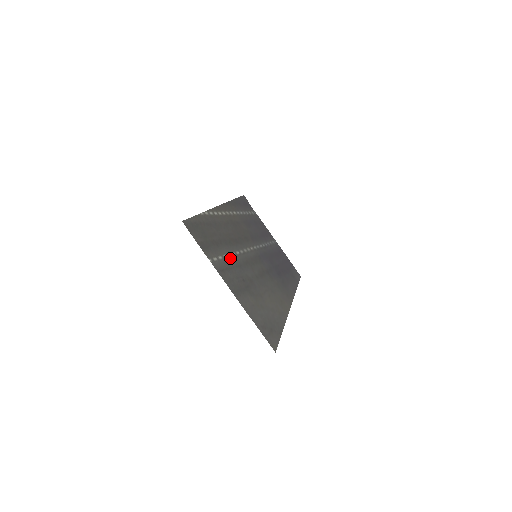
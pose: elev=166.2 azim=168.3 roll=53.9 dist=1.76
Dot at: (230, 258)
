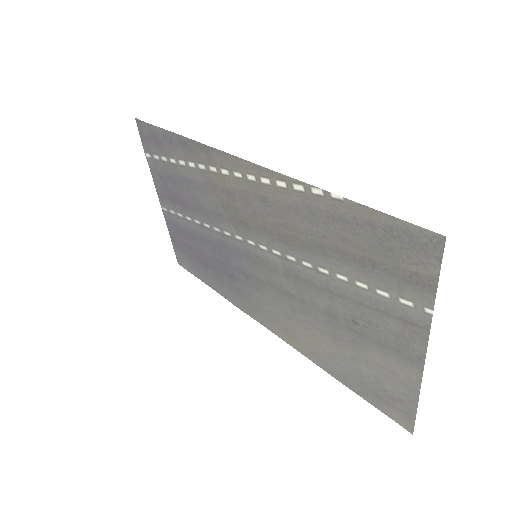
Dot at: (348, 285)
